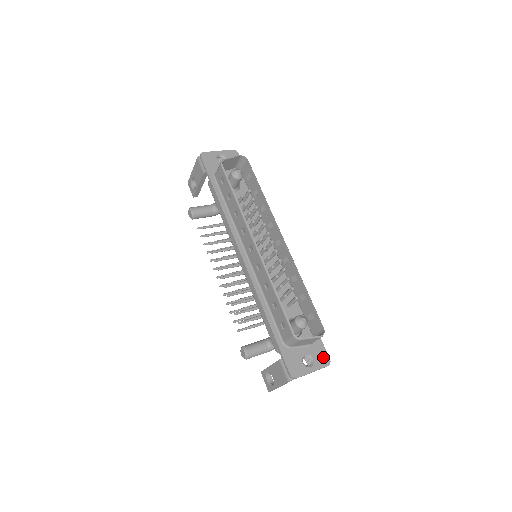
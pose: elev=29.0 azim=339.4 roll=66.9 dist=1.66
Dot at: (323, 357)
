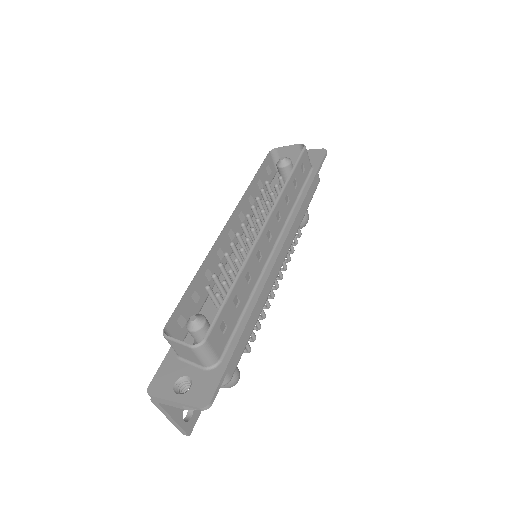
Dot at: (205, 393)
